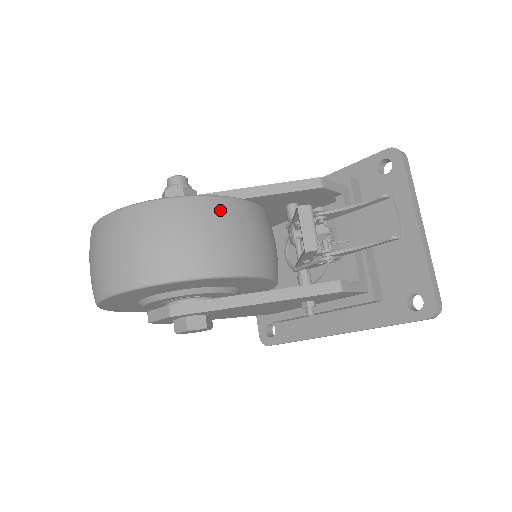
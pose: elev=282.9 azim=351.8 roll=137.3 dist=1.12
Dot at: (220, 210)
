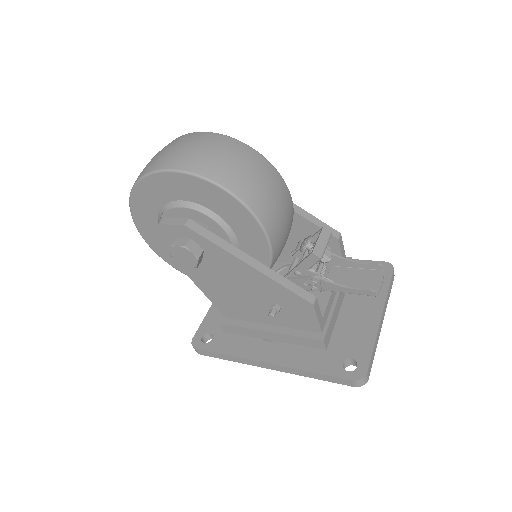
Dot at: (279, 183)
